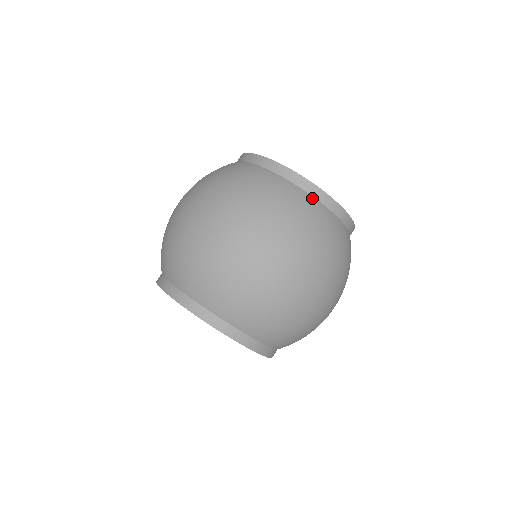
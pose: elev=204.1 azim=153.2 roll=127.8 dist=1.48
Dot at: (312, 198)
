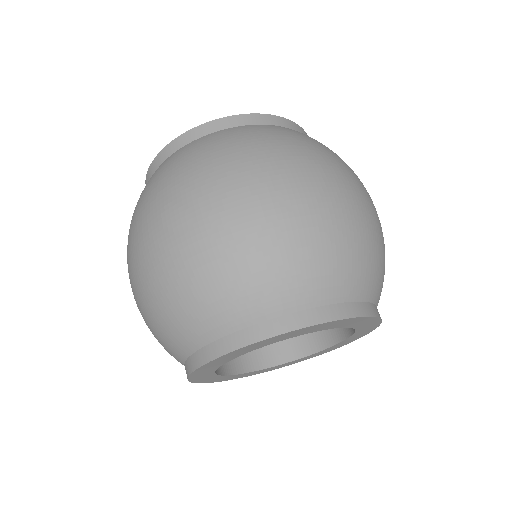
Dot at: occluded
